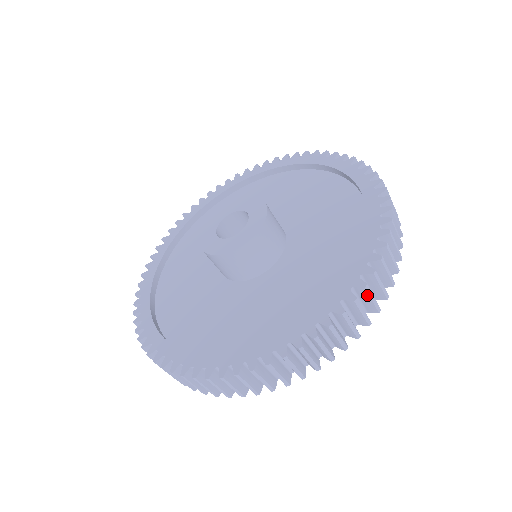
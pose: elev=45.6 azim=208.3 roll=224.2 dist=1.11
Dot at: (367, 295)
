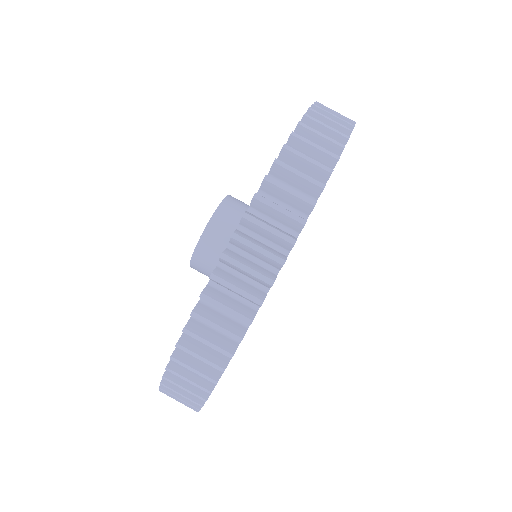
Dot at: (256, 226)
